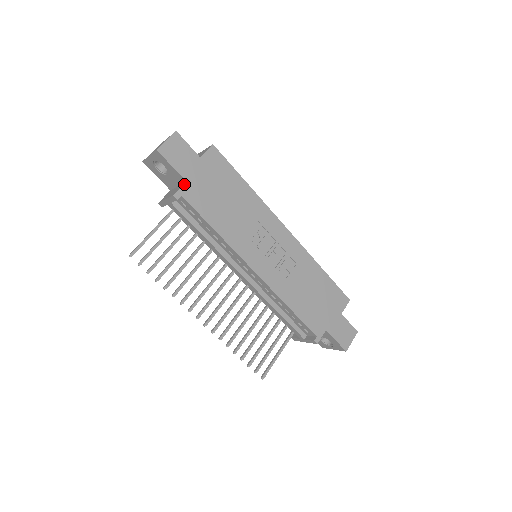
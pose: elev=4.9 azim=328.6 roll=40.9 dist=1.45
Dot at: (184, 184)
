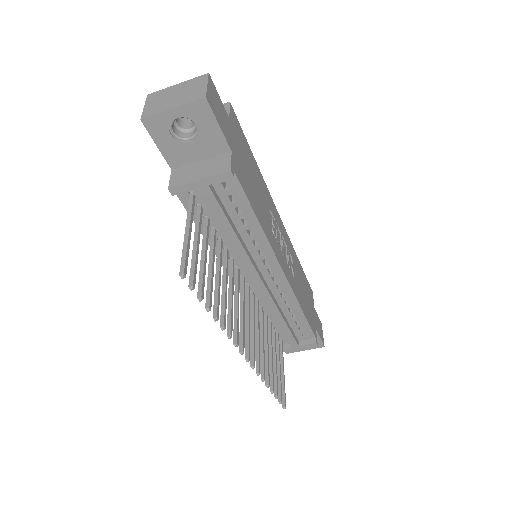
Dot at: (231, 155)
